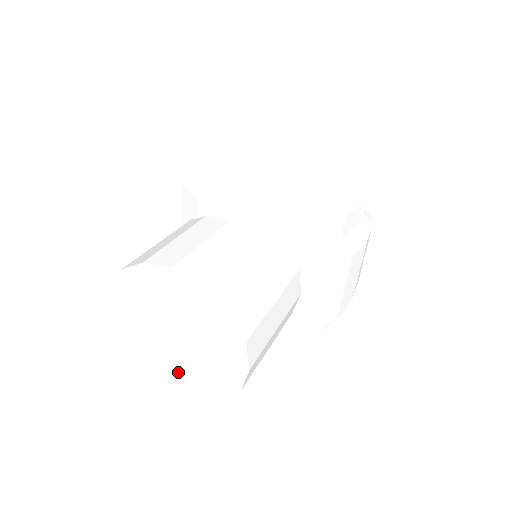
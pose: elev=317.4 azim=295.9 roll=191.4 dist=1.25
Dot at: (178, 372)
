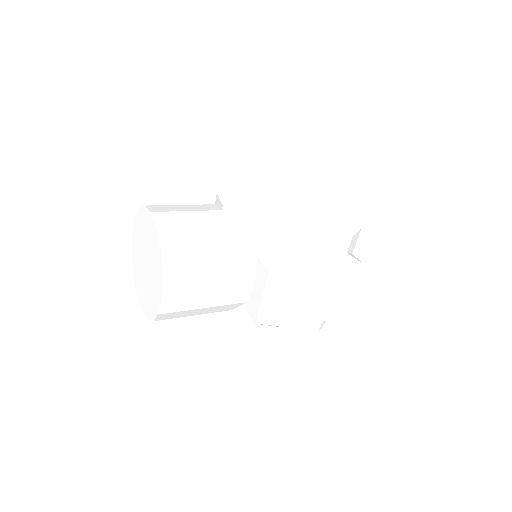
Dot at: (144, 291)
